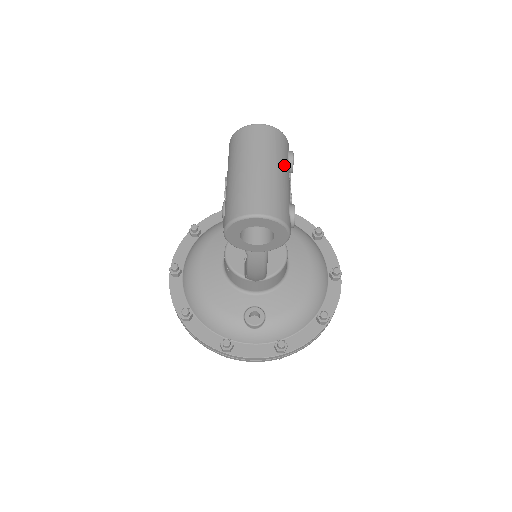
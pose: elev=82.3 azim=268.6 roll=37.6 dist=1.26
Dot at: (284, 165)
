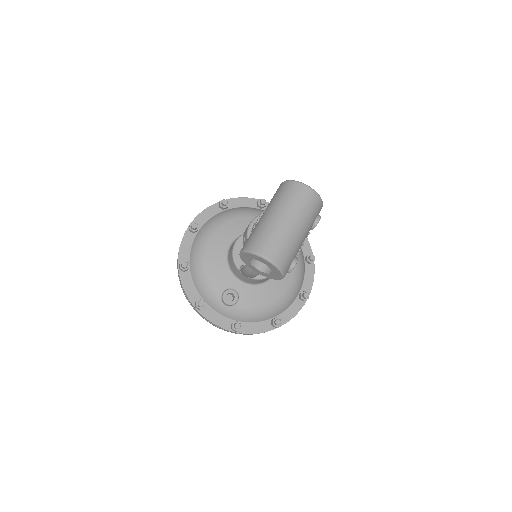
Dot at: (308, 227)
